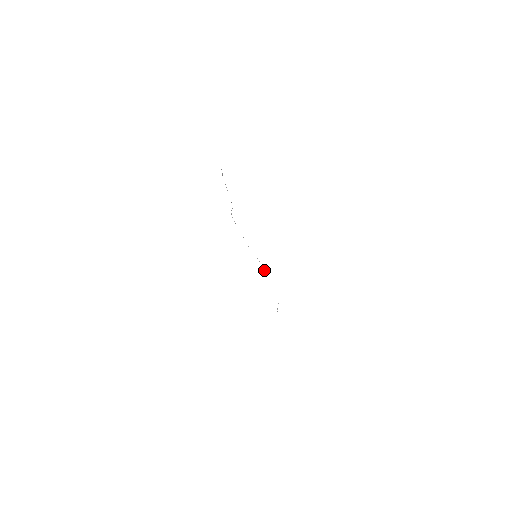
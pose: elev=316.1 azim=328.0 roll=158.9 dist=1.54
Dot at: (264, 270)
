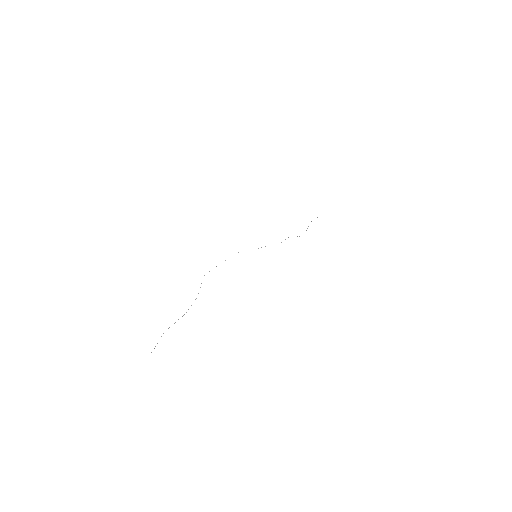
Dot at: occluded
